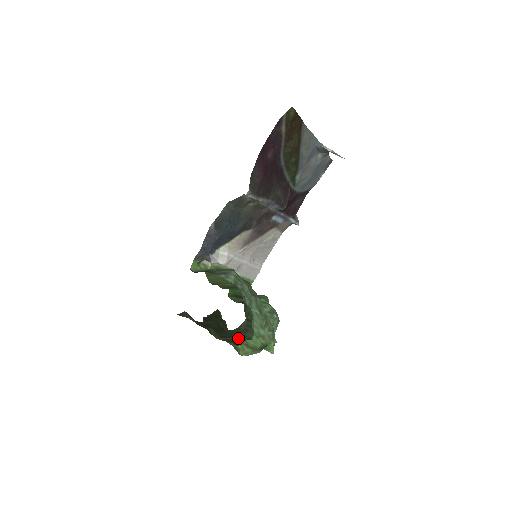
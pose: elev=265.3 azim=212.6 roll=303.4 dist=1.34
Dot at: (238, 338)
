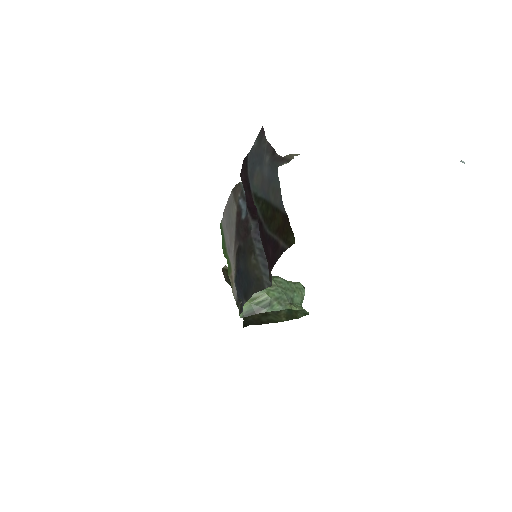
Dot at: occluded
